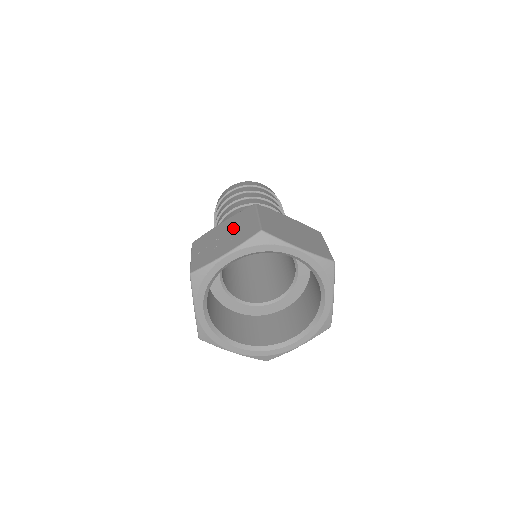
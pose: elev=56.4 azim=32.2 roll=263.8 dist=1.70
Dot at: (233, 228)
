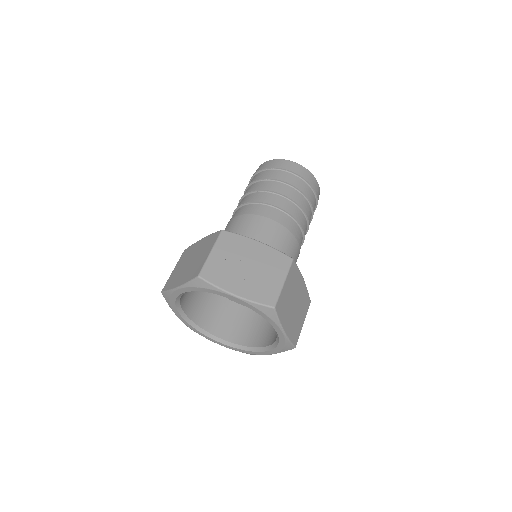
Dot at: (260, 267)
